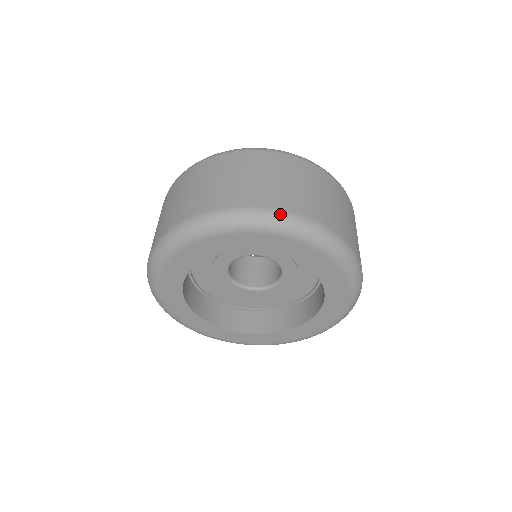
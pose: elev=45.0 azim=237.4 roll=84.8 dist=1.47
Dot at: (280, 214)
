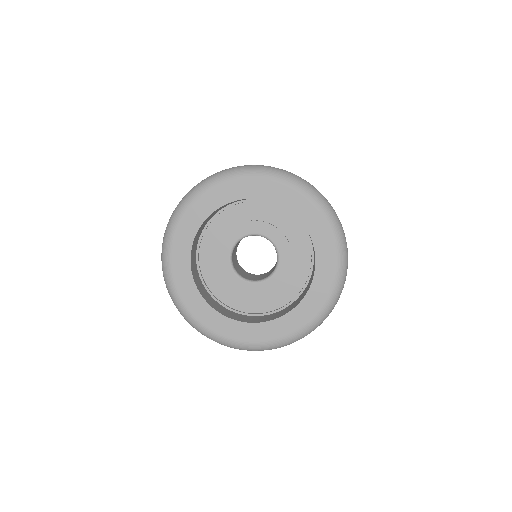
Dot at: (210, 176)
